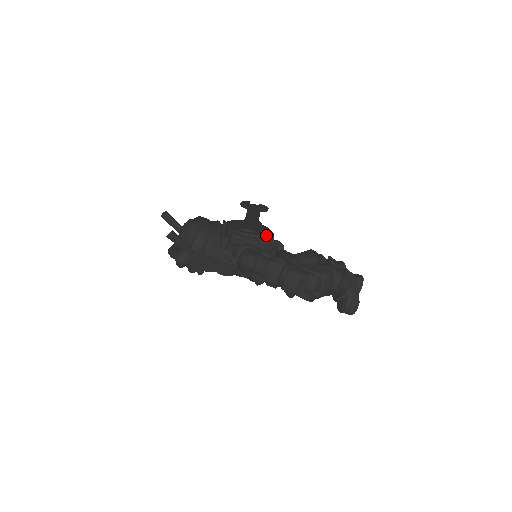
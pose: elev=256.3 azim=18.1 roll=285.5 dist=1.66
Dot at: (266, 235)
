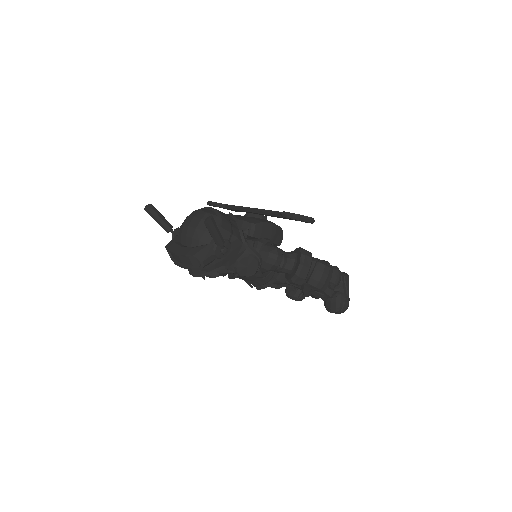
Dot at: (279, 228)
